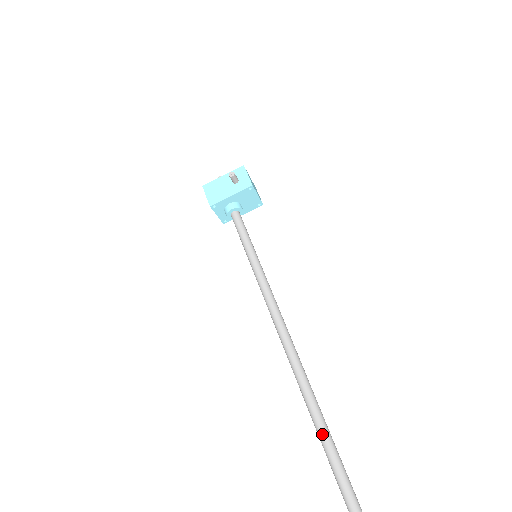
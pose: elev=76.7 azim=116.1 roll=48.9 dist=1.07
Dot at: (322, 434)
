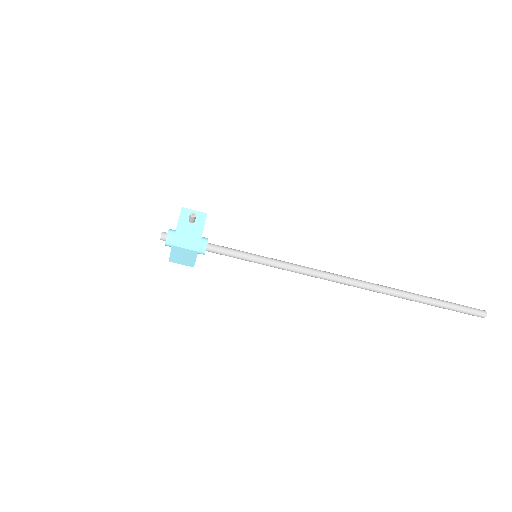
Dot at: (398, 292)
